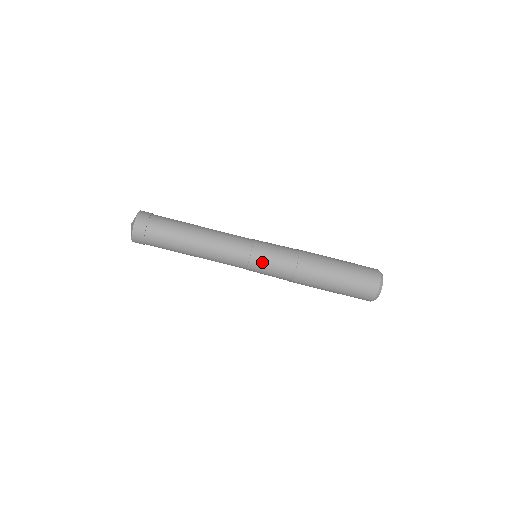
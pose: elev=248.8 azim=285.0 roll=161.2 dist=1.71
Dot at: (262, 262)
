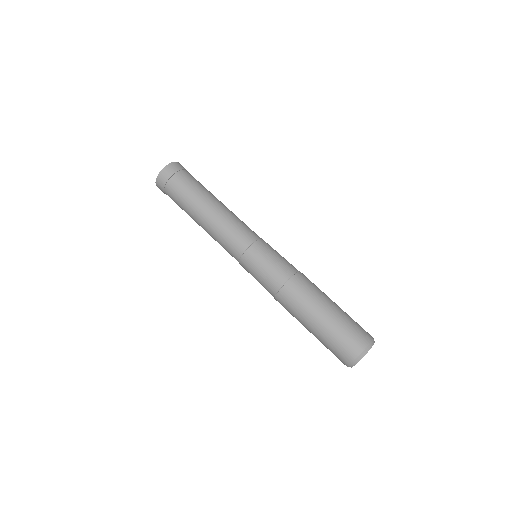
Dot at: (262, 253)
